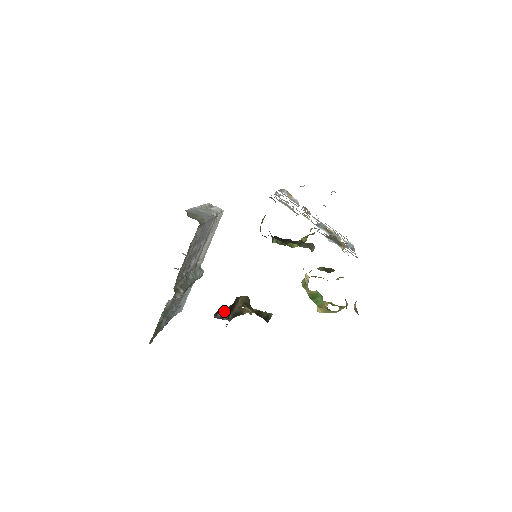
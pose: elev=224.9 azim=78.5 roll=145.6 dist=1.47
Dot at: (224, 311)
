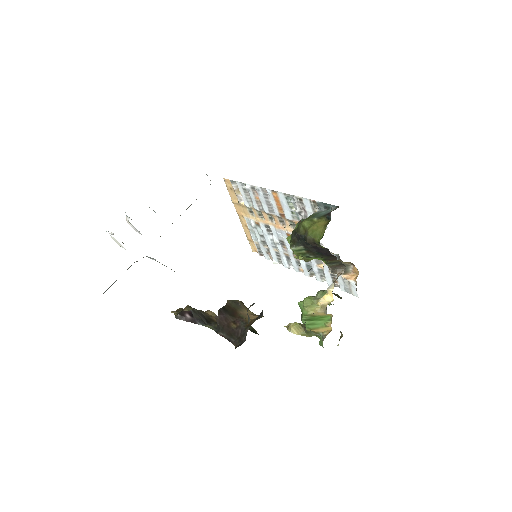
Dot at: (195, 313)
